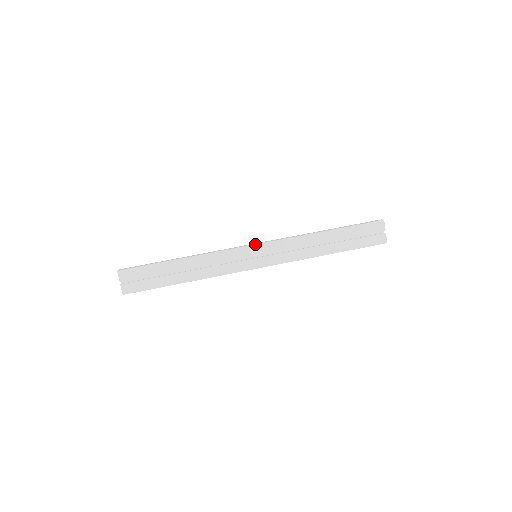
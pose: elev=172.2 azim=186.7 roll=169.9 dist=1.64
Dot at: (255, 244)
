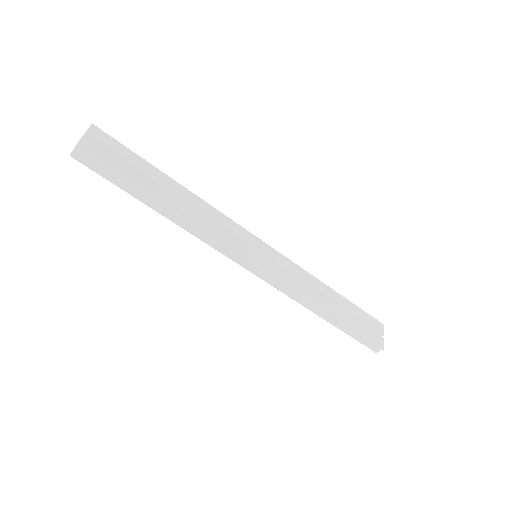
Dot at: occluded
